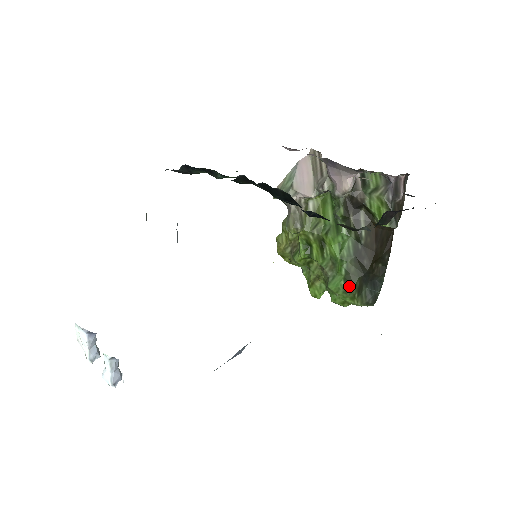
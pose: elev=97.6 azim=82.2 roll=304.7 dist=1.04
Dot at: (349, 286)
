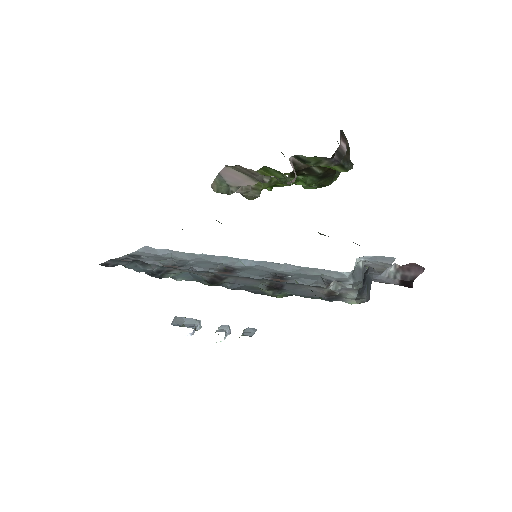
Dot at: occluded
